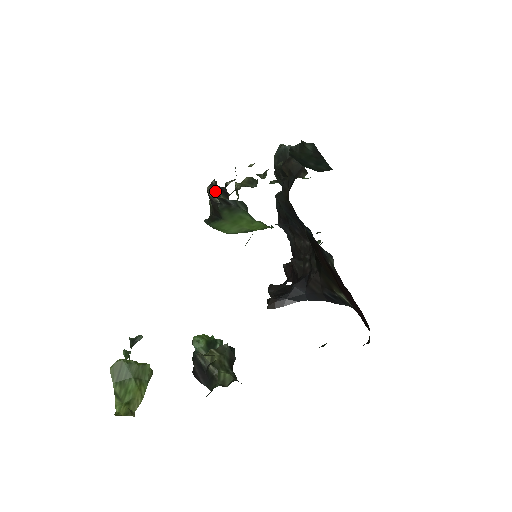
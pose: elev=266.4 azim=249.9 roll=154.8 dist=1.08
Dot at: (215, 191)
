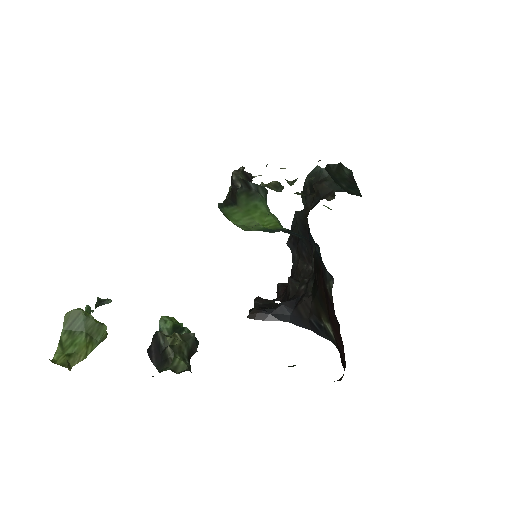
Dot at: (240, 176)
